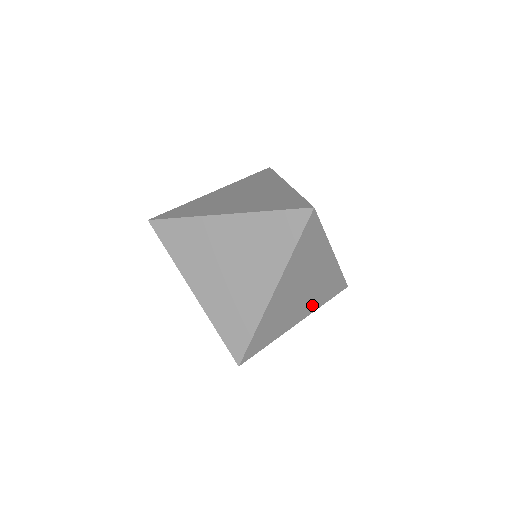
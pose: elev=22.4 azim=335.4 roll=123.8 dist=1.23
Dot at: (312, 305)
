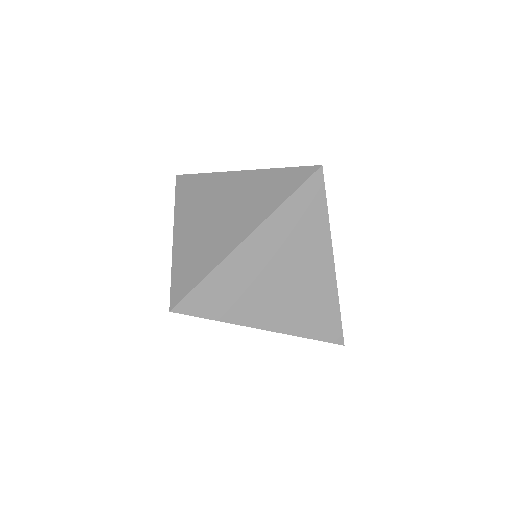
Dot at: occluded
